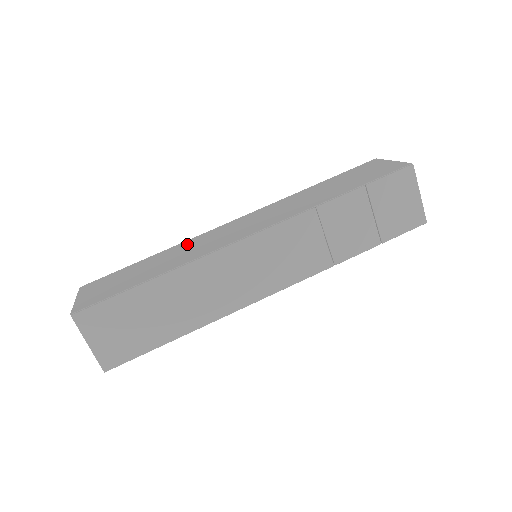
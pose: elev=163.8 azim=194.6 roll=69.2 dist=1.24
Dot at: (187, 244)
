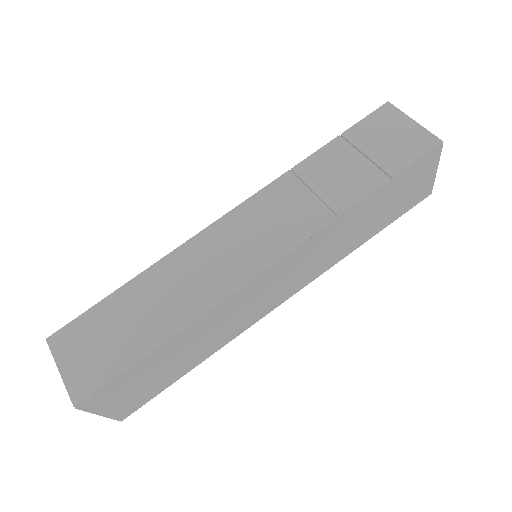
Dot at: occluded
